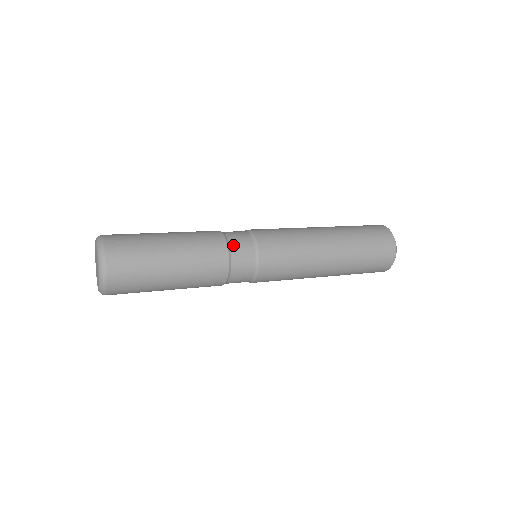
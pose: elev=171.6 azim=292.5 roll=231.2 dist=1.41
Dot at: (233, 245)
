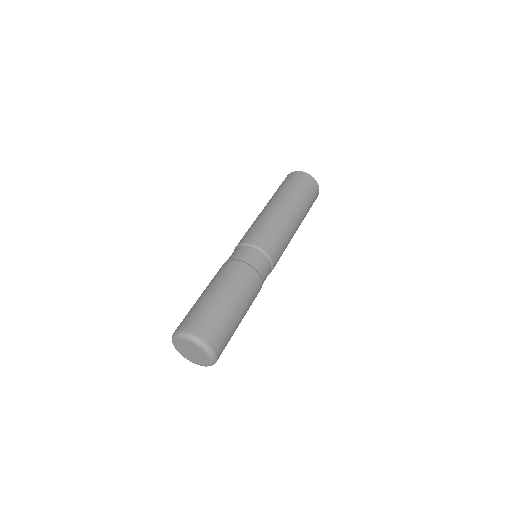
Dot at: (247, 260)
